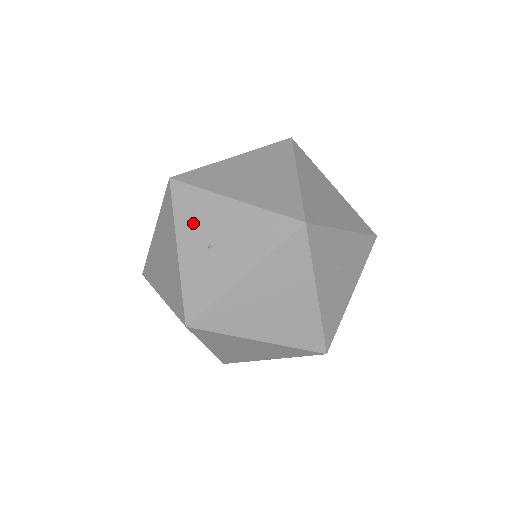
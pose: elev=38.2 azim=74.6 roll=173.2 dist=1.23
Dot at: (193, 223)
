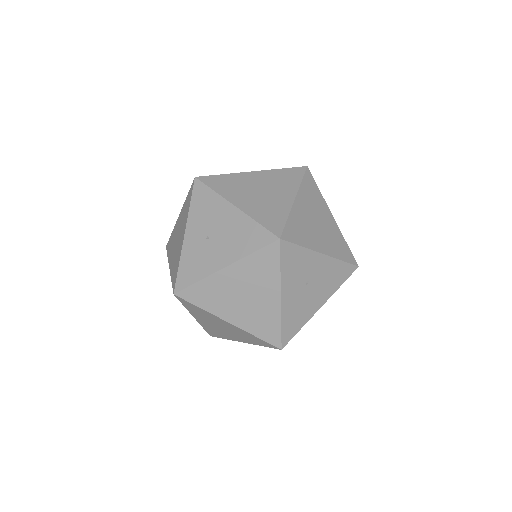
Dot at: (201, 217)
